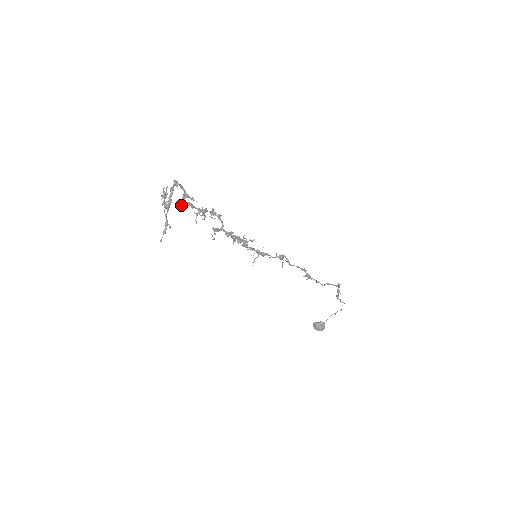
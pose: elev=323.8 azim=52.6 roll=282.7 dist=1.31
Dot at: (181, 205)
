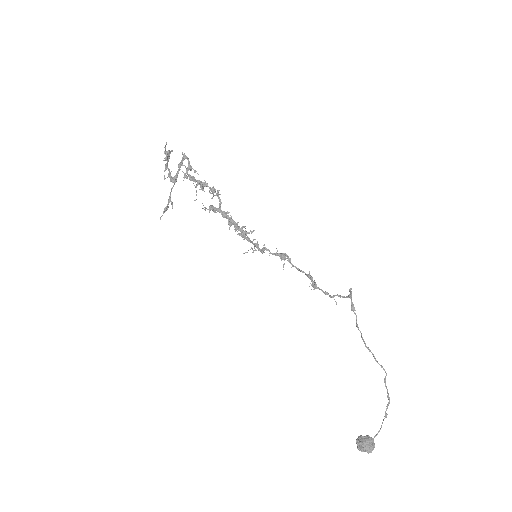
Dot at: (184, 177)
